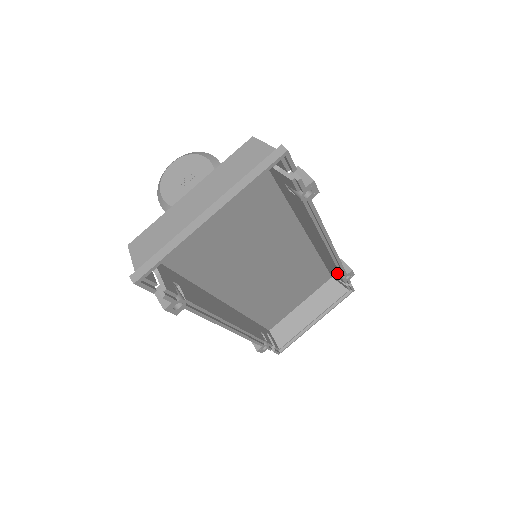
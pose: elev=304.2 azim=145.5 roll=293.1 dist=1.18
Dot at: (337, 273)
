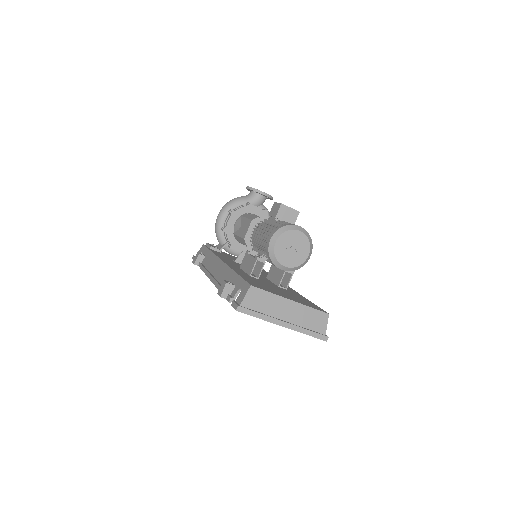
Dot at: occluded
